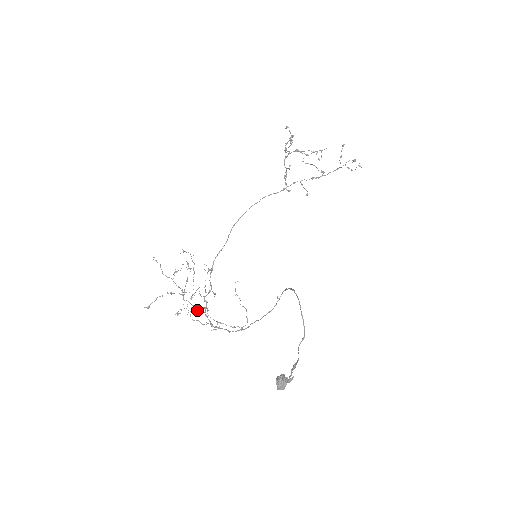
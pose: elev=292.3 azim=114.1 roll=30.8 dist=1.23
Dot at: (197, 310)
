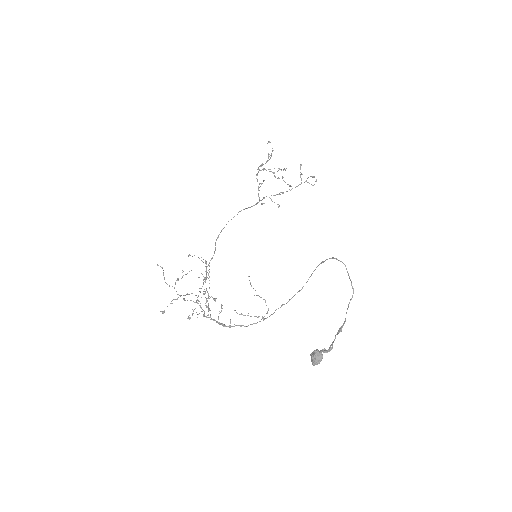
Dot at: (204, 315)
